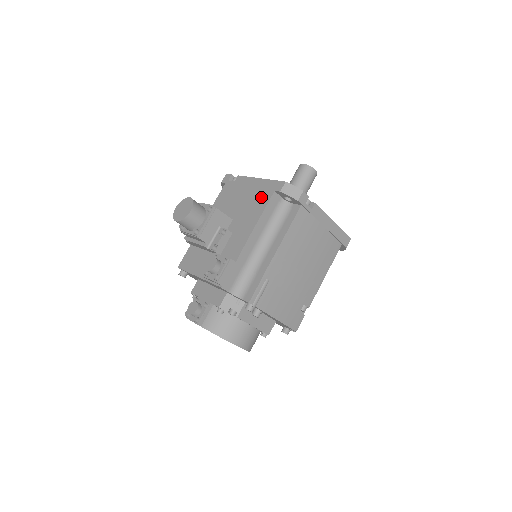
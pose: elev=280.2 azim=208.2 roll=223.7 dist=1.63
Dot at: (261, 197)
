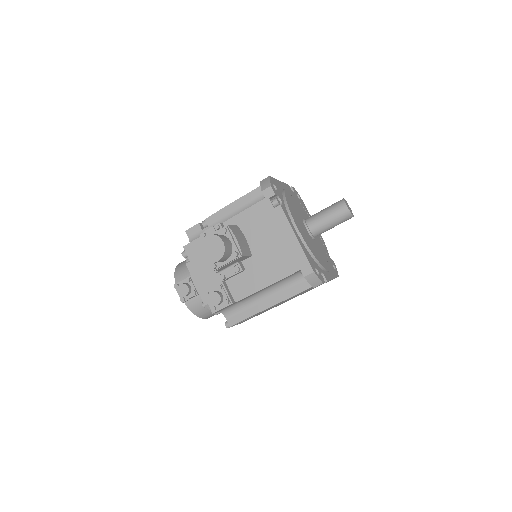
Dot at: (287, 262)
